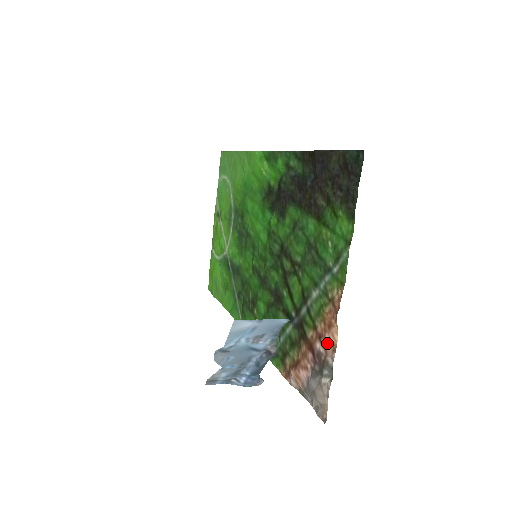
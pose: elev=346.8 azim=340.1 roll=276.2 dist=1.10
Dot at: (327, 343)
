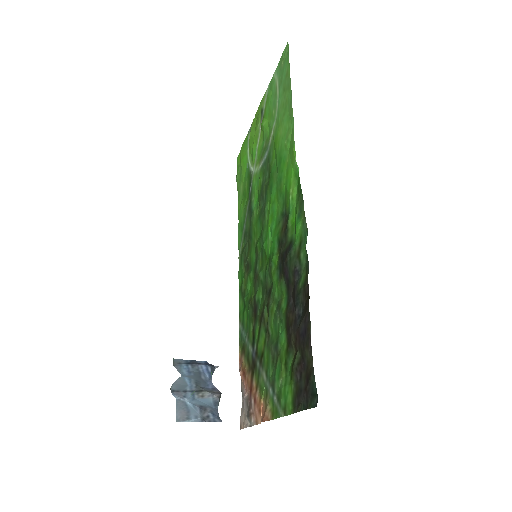
Dot at: (255, 412)
